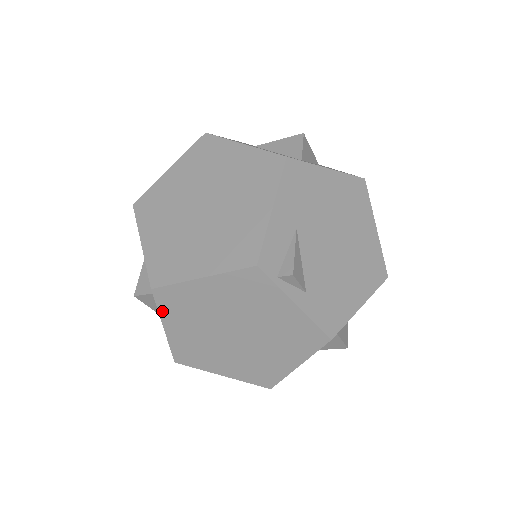
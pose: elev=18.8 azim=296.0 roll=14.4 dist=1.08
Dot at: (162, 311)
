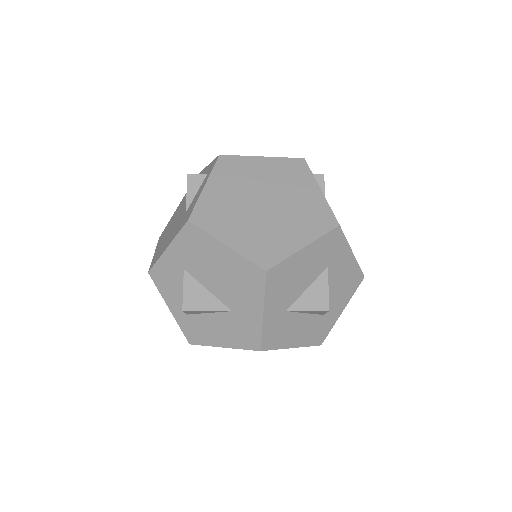
Dot at: (215, 172)
